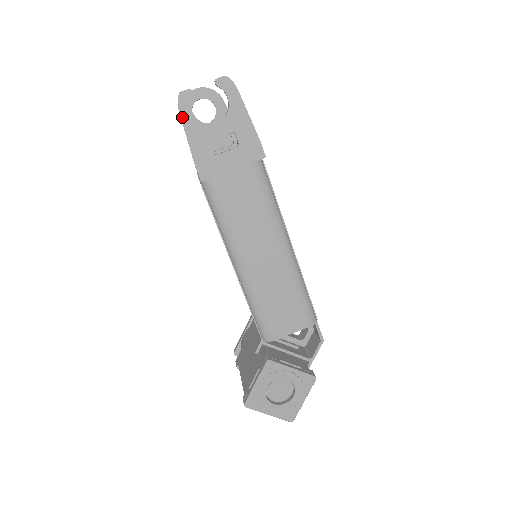
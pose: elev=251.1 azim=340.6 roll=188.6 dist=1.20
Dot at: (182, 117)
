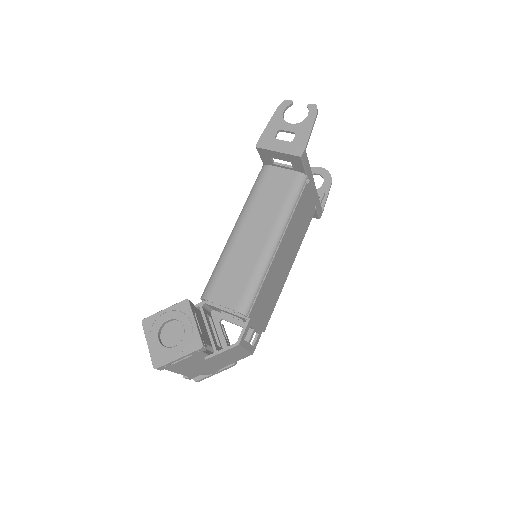
Dot at: (276, 111)
